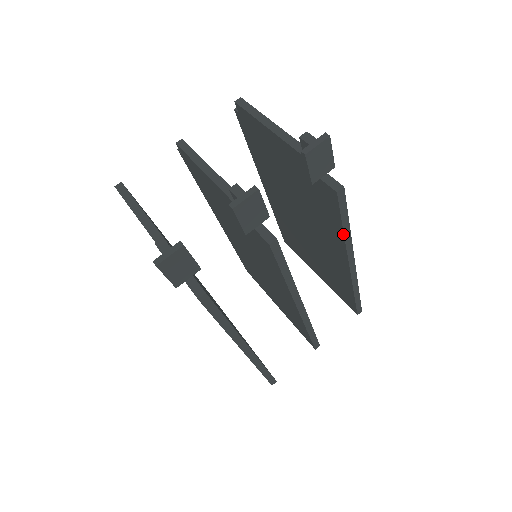
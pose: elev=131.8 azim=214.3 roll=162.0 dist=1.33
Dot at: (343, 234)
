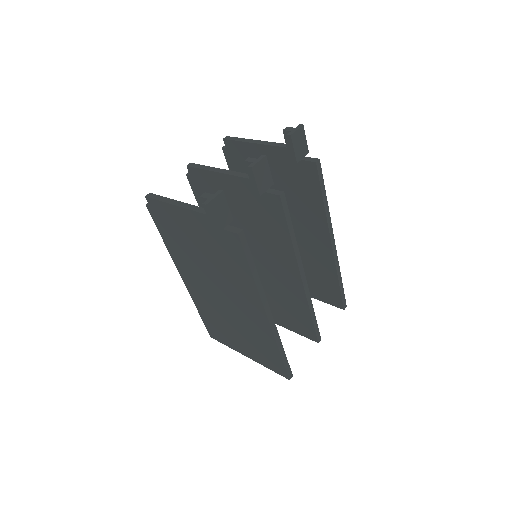
Dot at: (324, 207)
